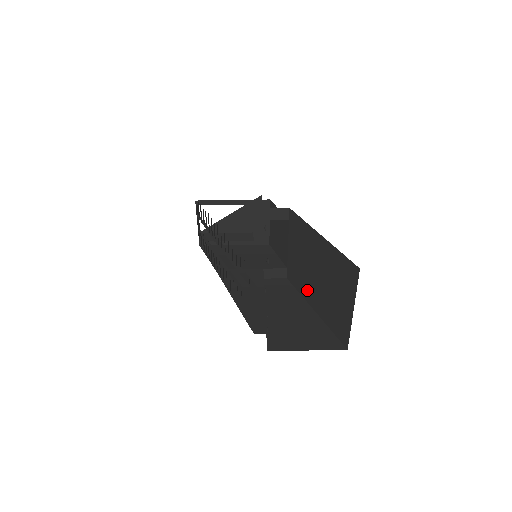
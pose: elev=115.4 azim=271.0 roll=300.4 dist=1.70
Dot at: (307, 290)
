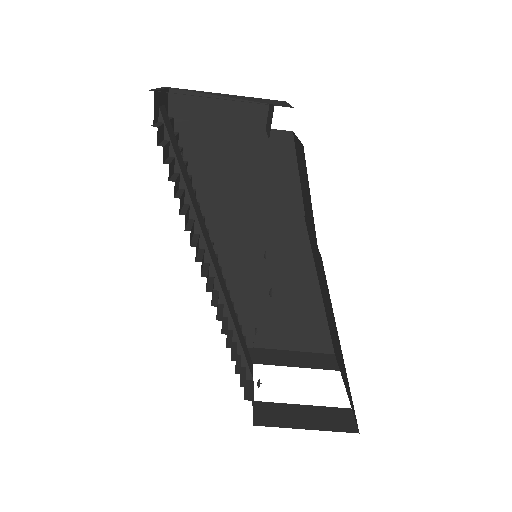
Dot at: occluded
